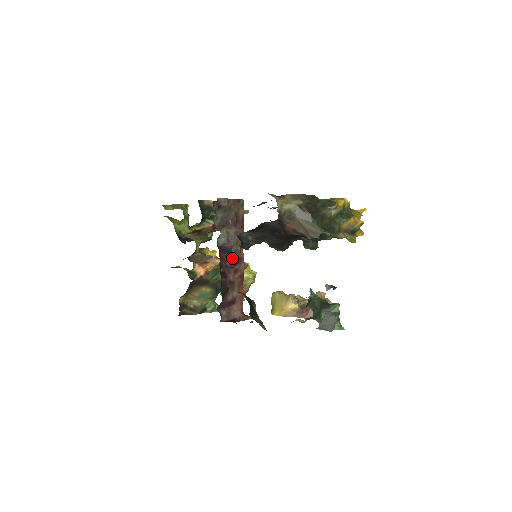
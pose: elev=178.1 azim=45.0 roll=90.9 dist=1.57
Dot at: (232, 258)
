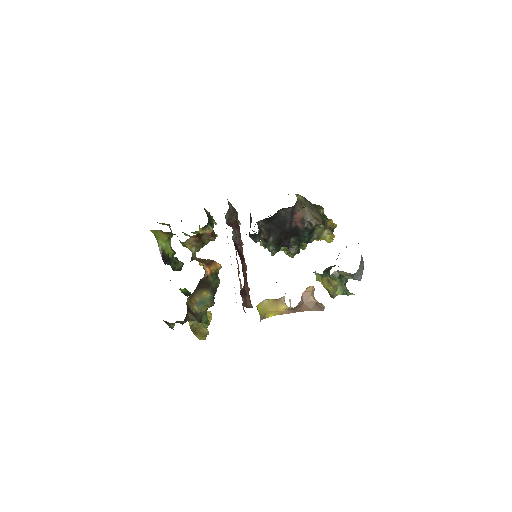
Dot at: (240, 254)
